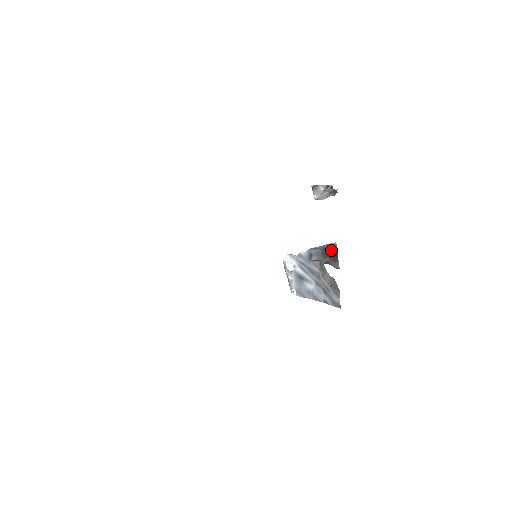
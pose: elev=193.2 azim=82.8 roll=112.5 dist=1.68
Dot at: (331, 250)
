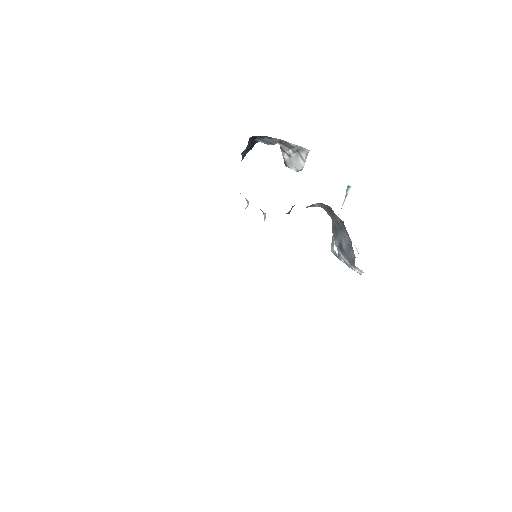
Dot at: occluded
